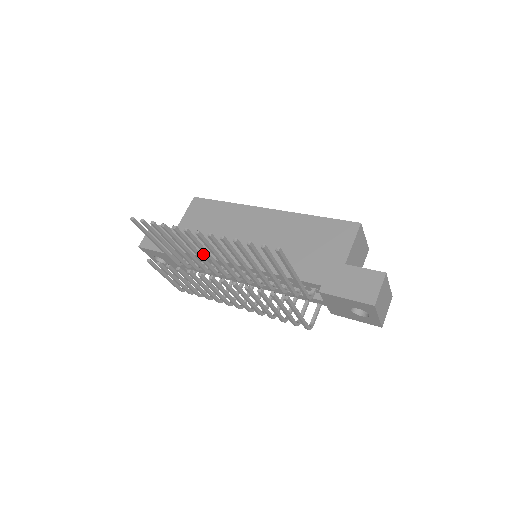
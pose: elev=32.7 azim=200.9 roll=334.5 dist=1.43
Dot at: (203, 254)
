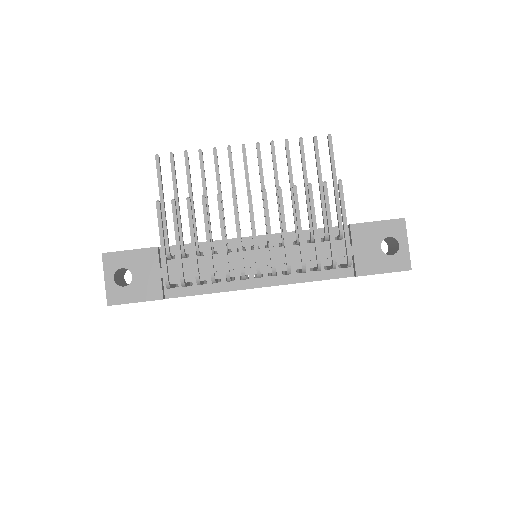
Dot at: (201, 242)
